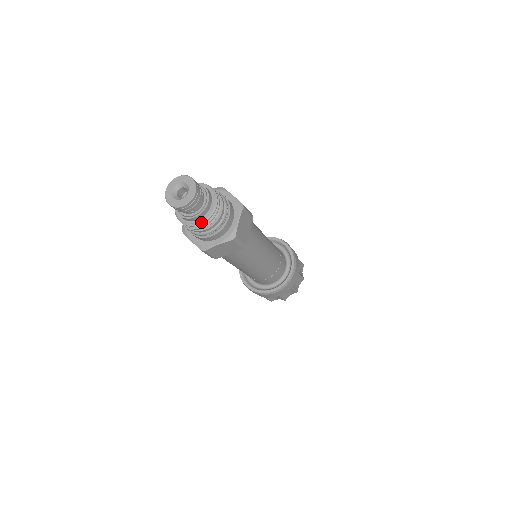
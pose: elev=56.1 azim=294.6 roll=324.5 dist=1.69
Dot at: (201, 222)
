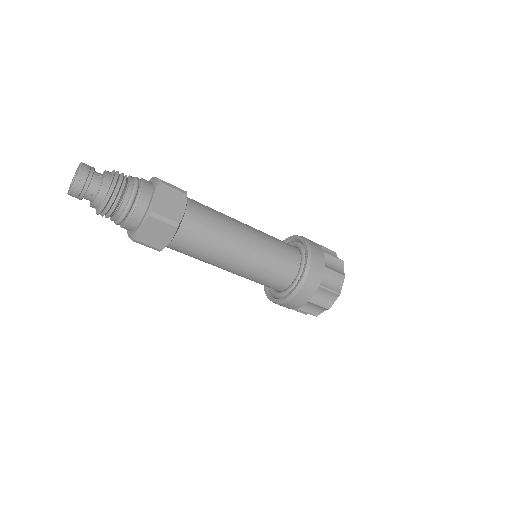
Dot at: (104, 203)
